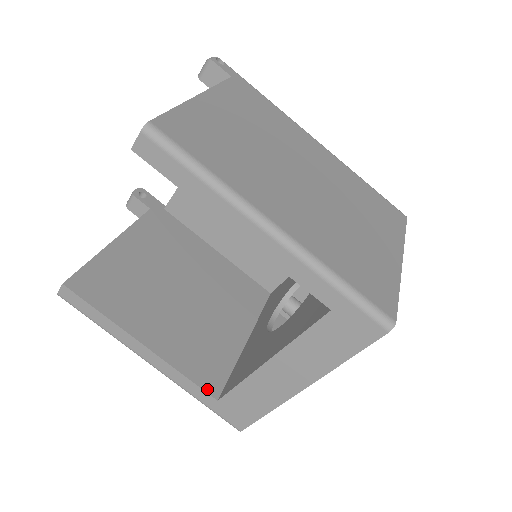
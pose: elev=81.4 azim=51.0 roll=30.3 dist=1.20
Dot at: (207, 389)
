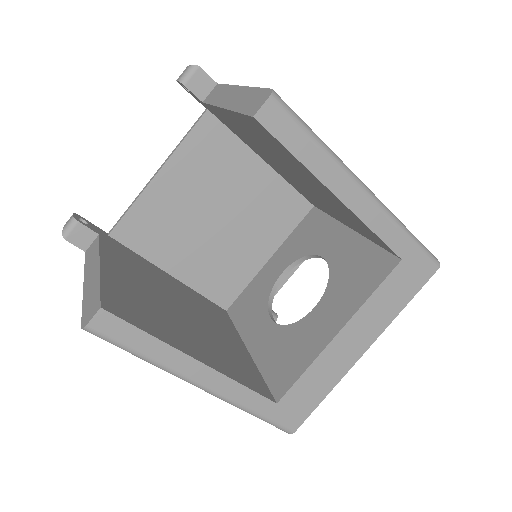
Dot at: (264, 395)
